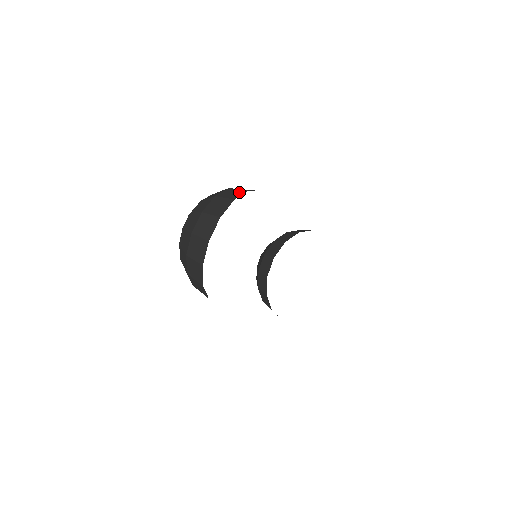
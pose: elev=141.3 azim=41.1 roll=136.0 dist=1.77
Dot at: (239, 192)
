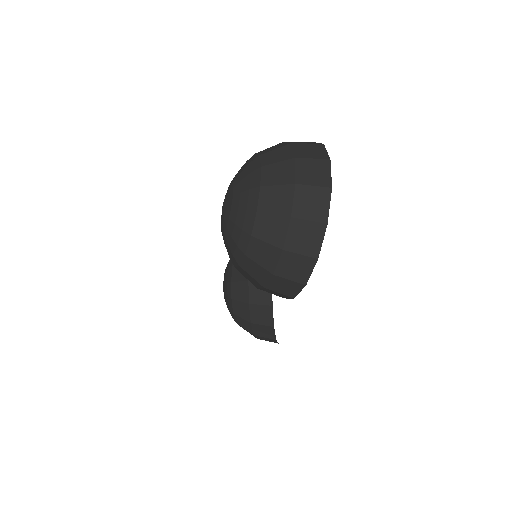
Dot at: (309, 142)
